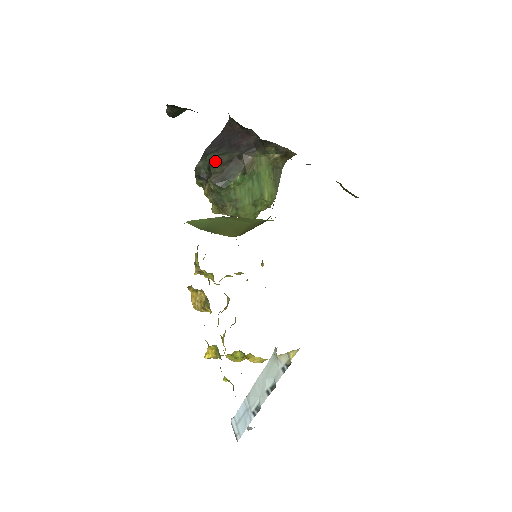
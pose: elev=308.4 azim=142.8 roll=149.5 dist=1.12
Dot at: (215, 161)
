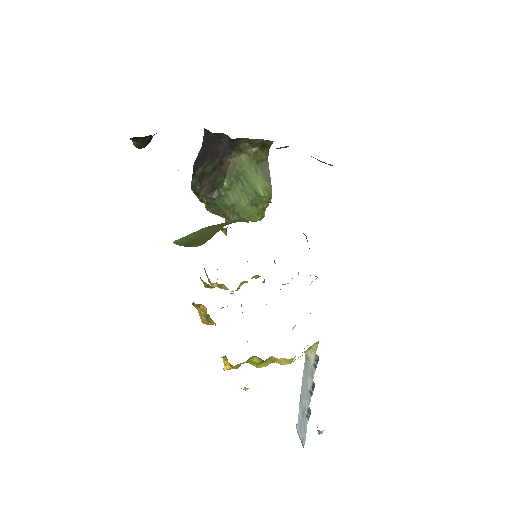
Dot at: (203, 174)
